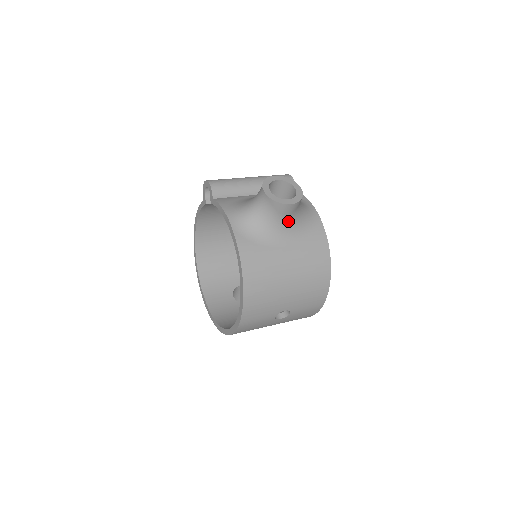
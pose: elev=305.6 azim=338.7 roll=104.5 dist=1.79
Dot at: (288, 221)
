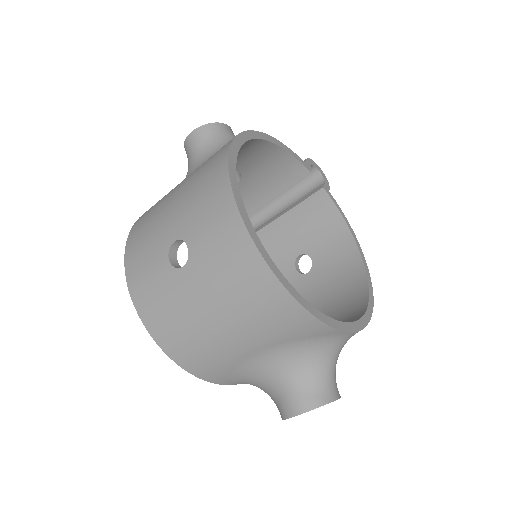
Dot at: (202, 154)
